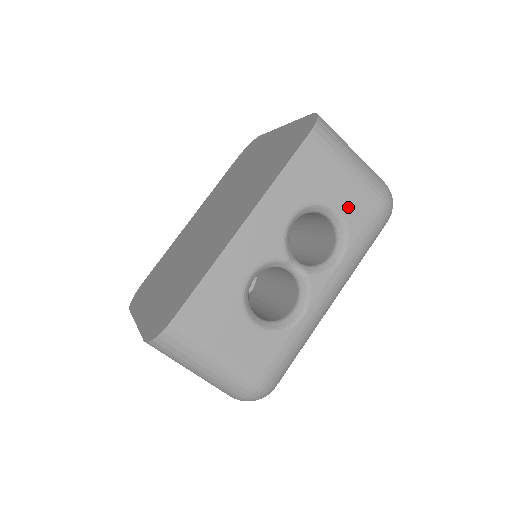
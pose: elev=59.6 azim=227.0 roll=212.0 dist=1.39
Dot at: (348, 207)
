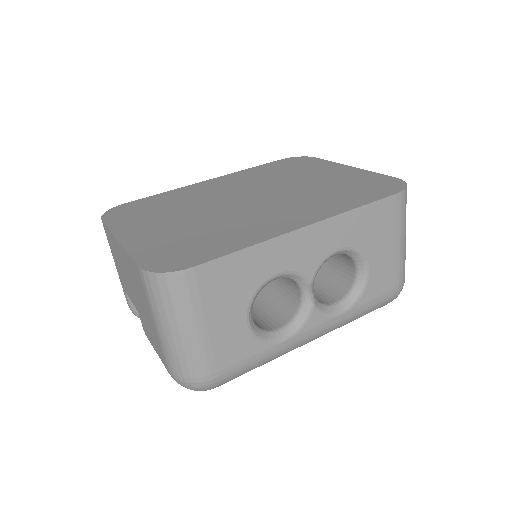
Dot at: (377, 273)
